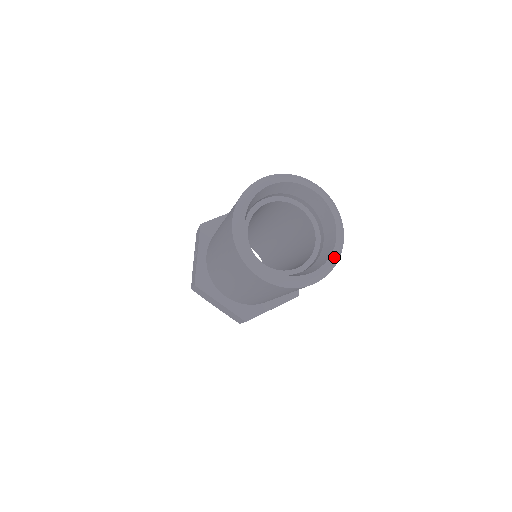
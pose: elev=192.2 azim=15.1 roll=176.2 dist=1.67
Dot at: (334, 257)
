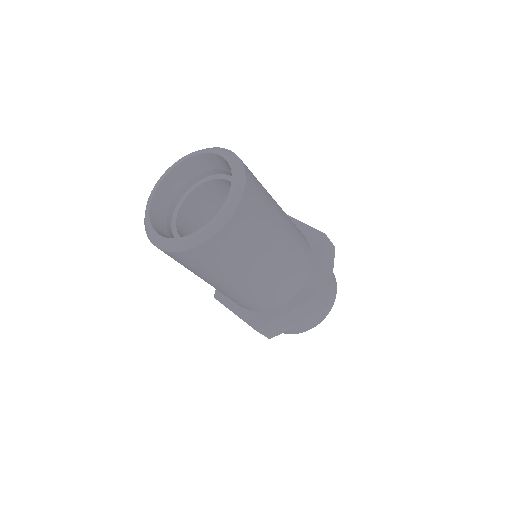
Dot at: (223, 210)
